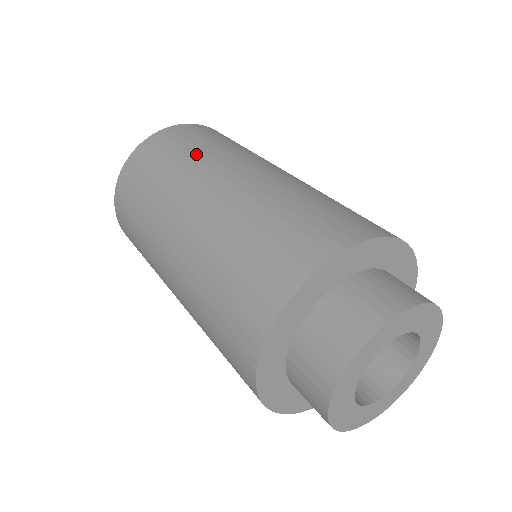
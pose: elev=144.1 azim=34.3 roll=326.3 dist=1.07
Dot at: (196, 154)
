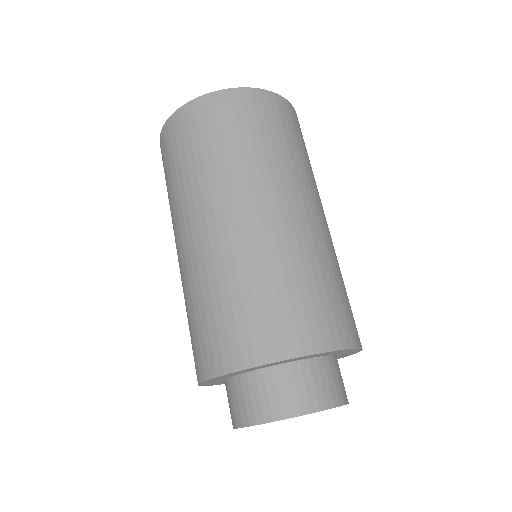
Dot at: (184, 178)
